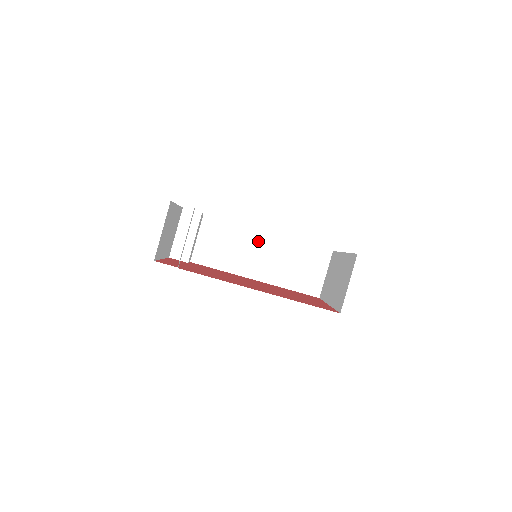
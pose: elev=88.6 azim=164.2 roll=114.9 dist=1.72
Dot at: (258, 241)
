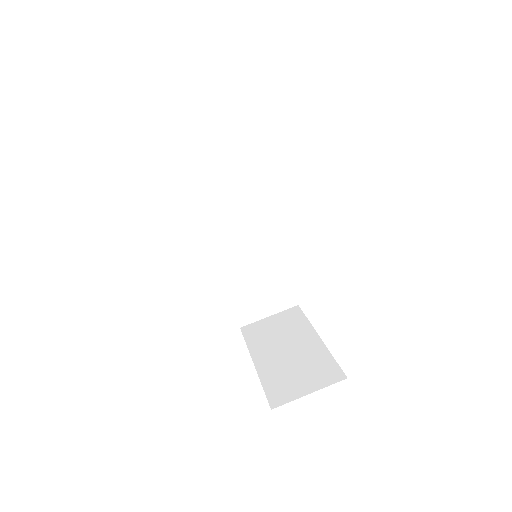
Dot at: (259, 225)
